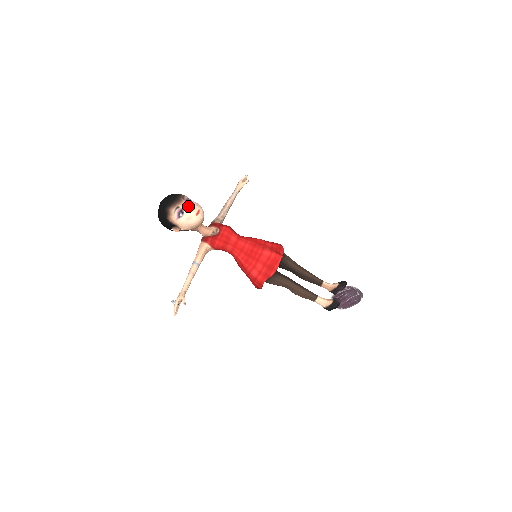
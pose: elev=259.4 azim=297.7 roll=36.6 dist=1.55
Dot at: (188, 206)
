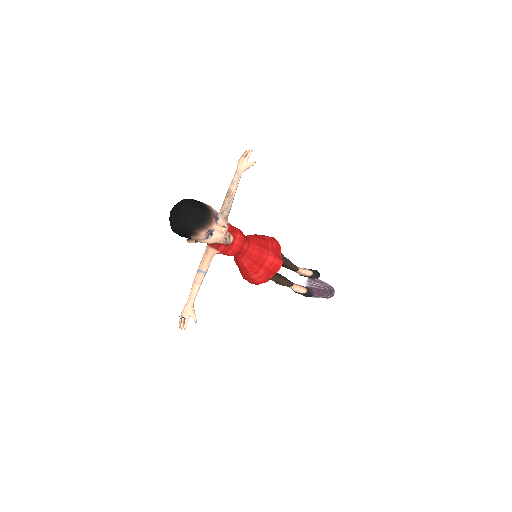
Dot at: (220, 228)
